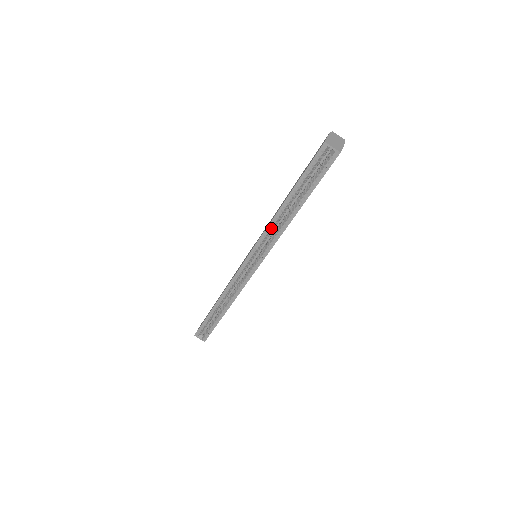
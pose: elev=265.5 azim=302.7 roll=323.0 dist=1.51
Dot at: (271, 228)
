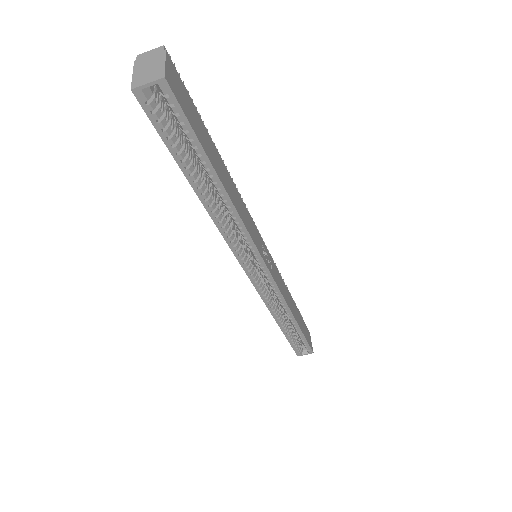
Dot at: (225, 230)
